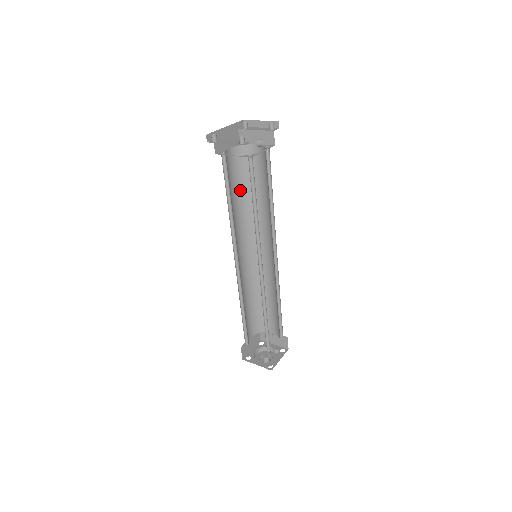
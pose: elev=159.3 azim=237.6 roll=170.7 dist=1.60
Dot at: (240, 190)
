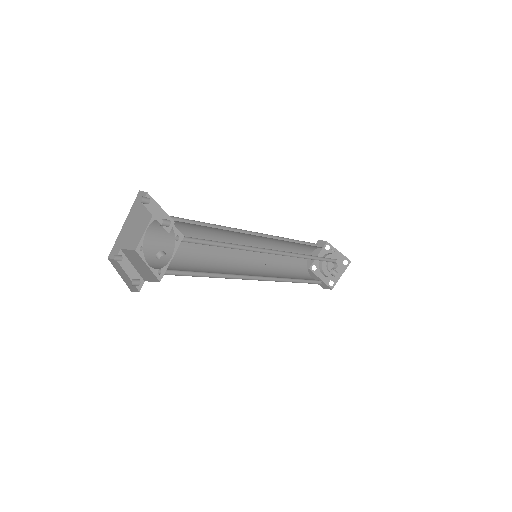
Dot at: (196, 229)
